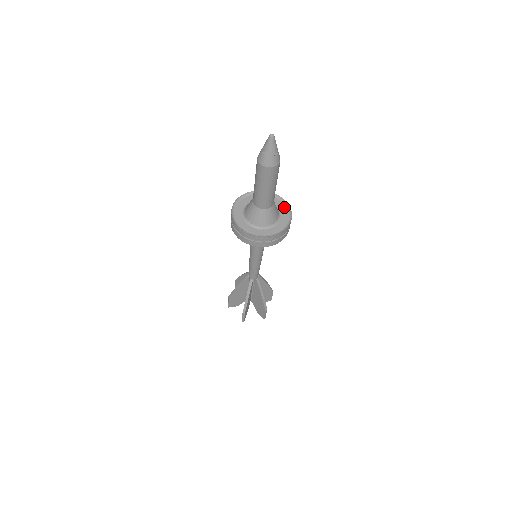
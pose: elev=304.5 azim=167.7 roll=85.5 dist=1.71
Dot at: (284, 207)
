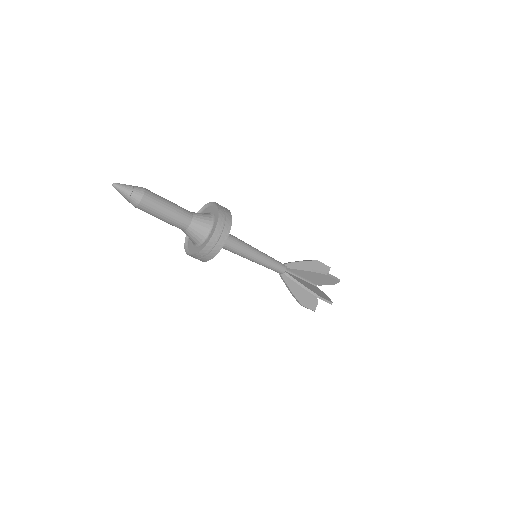
Dot at: (218, 214)
